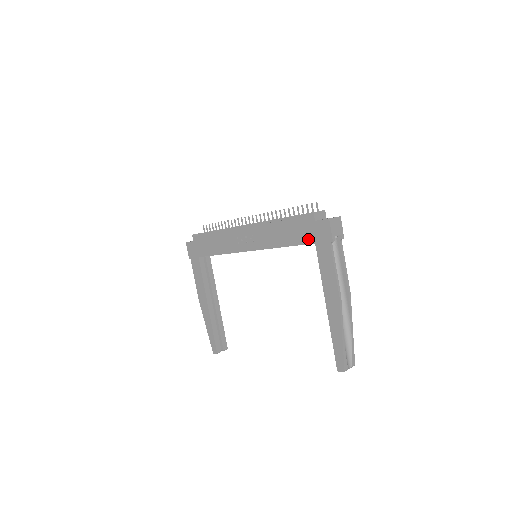
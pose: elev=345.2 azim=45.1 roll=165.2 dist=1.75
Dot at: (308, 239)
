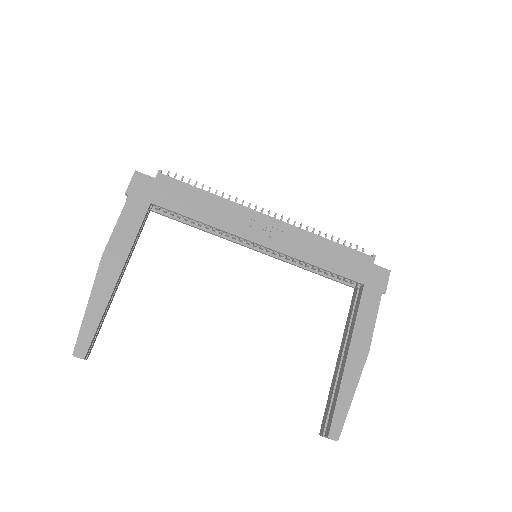
Dot at: (358, 276)
